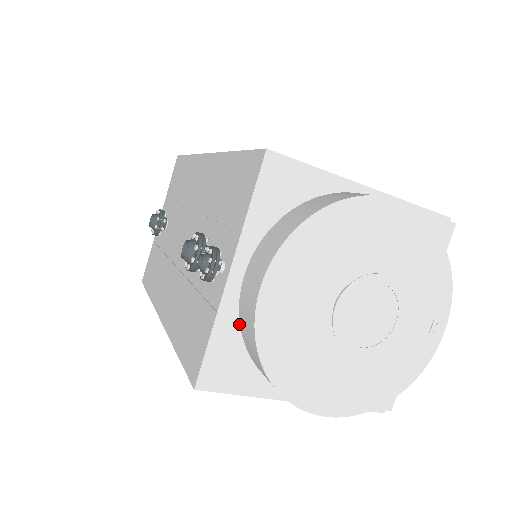
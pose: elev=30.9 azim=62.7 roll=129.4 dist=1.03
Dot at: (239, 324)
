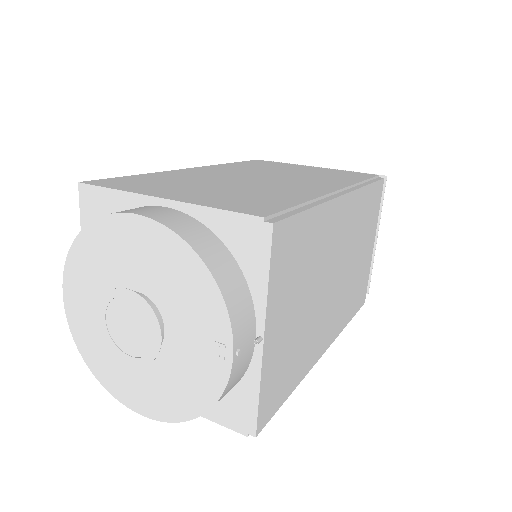
Dot at: occluded
